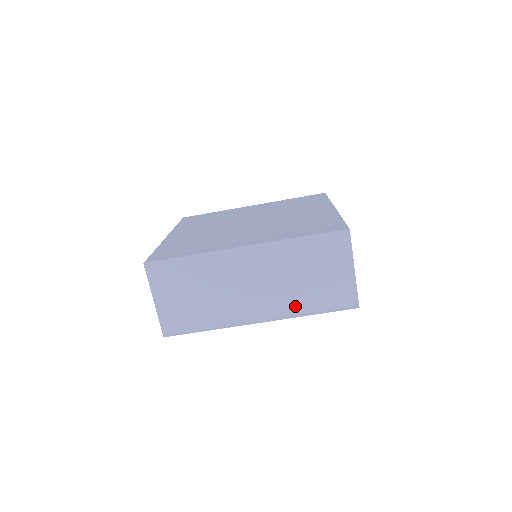
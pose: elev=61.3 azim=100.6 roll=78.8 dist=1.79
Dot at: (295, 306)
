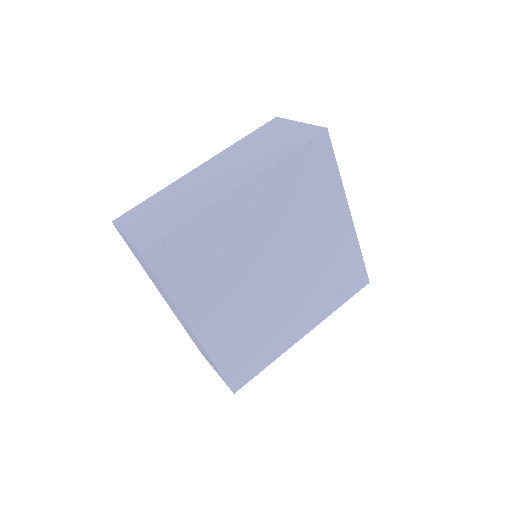
Dot at: (267, 160)
